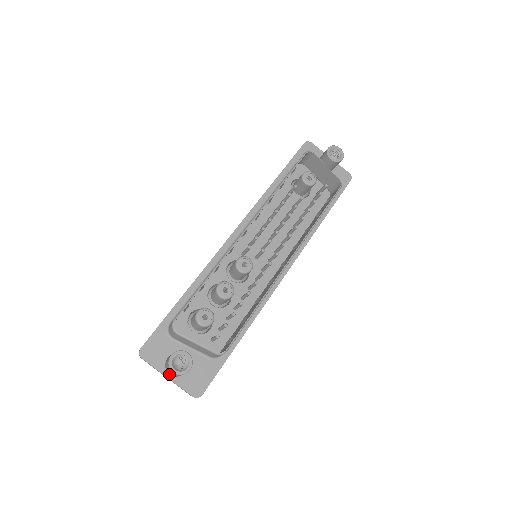
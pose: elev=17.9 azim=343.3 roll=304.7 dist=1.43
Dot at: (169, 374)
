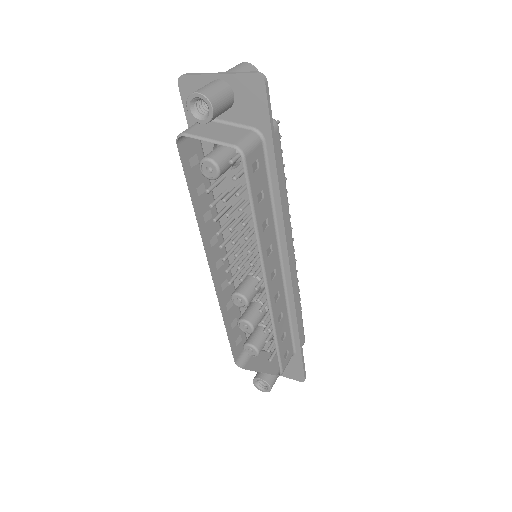
Dot at: occluded
